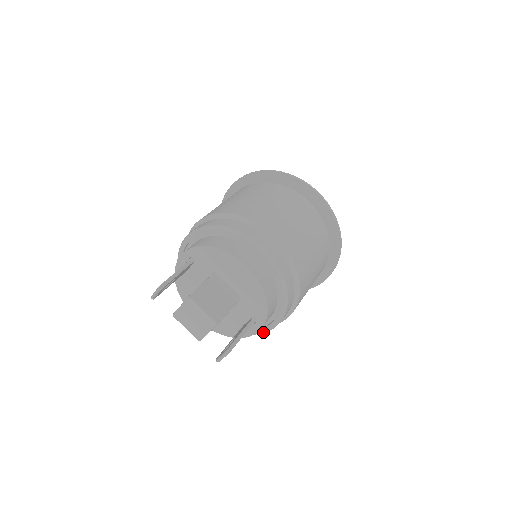
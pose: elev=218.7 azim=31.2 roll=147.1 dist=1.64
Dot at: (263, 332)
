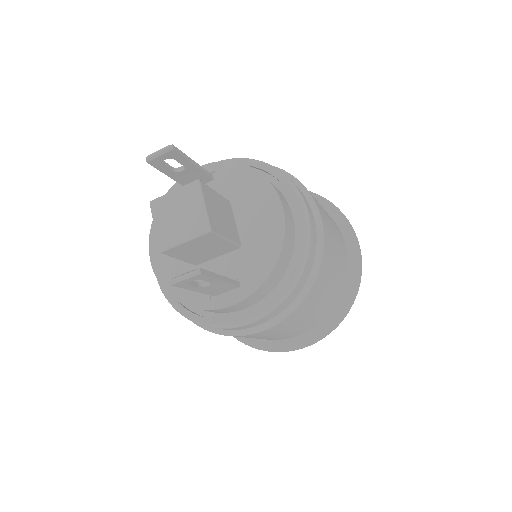
Dot at: (224, 325)
